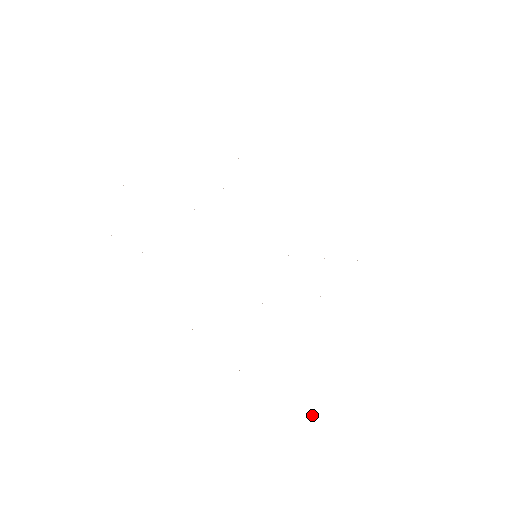
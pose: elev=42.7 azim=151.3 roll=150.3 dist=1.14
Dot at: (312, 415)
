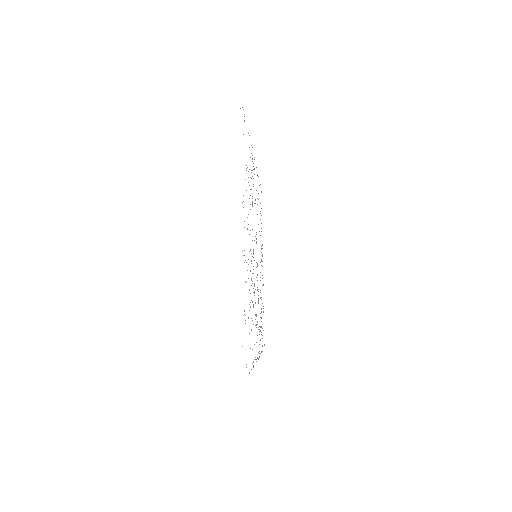
Dot at: occluded
